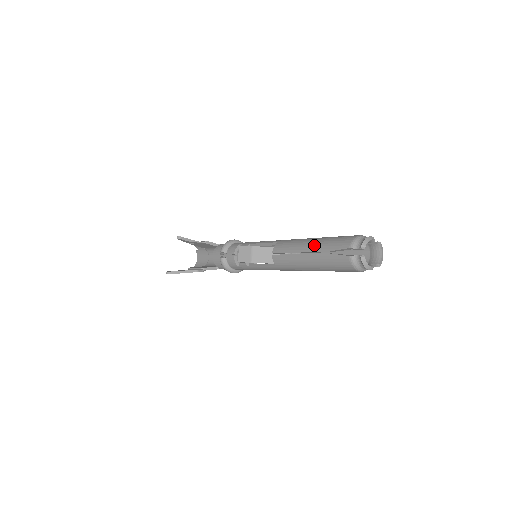
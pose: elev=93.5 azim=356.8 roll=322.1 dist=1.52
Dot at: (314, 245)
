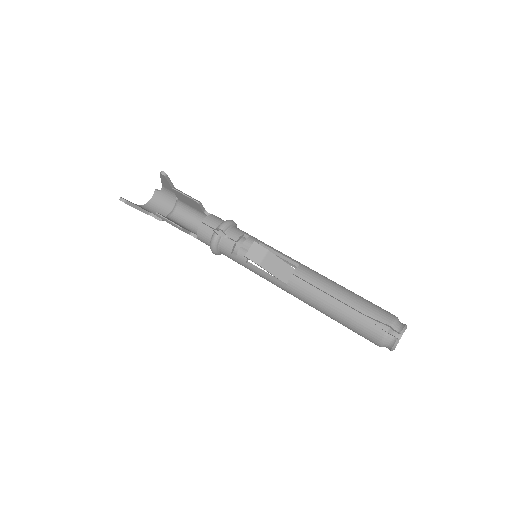
Dot at: (349, 298)
